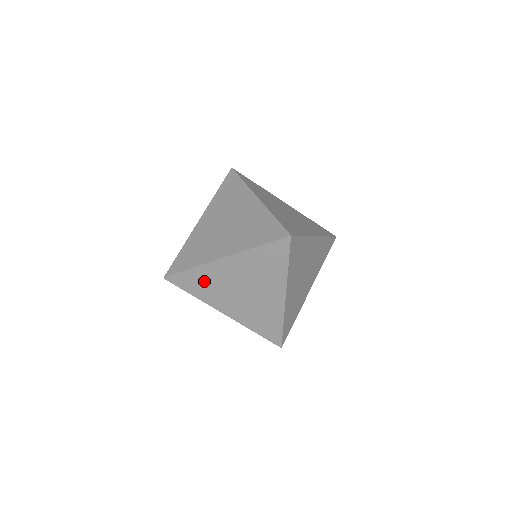
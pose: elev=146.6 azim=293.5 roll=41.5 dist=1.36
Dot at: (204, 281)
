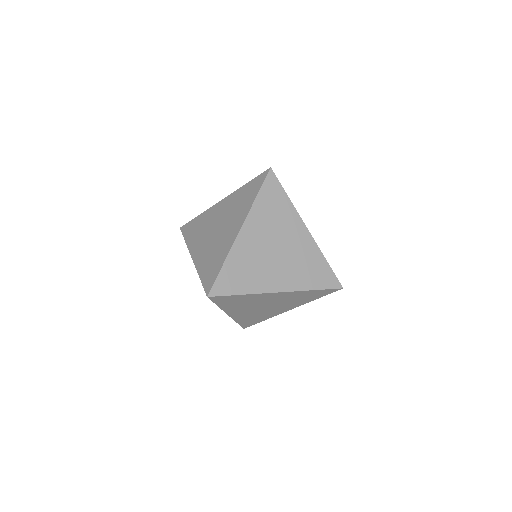
Dot at: occluded
